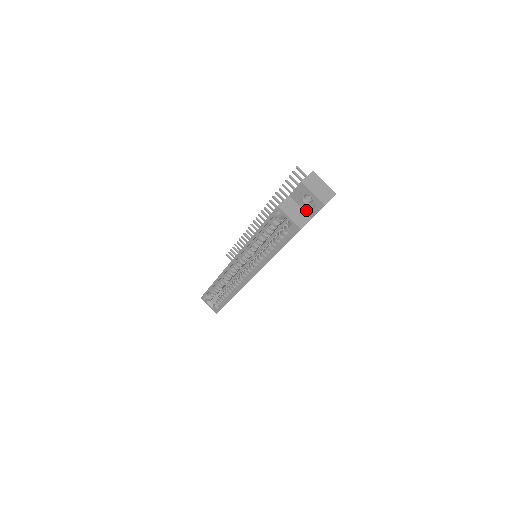
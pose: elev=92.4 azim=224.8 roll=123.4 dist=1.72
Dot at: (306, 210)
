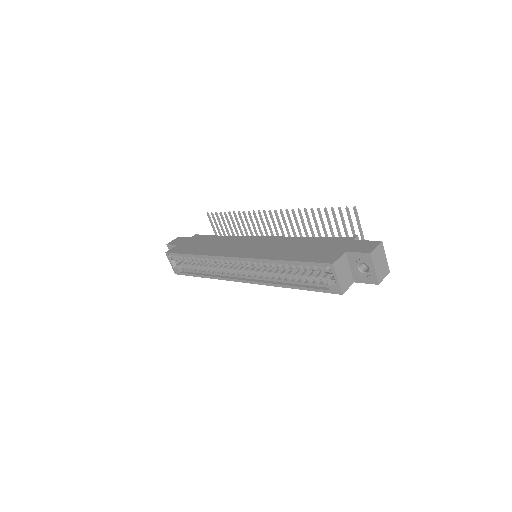
Dot at: (354, 273)
